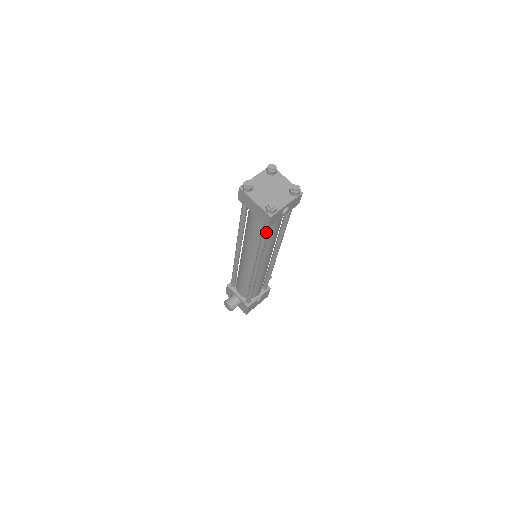
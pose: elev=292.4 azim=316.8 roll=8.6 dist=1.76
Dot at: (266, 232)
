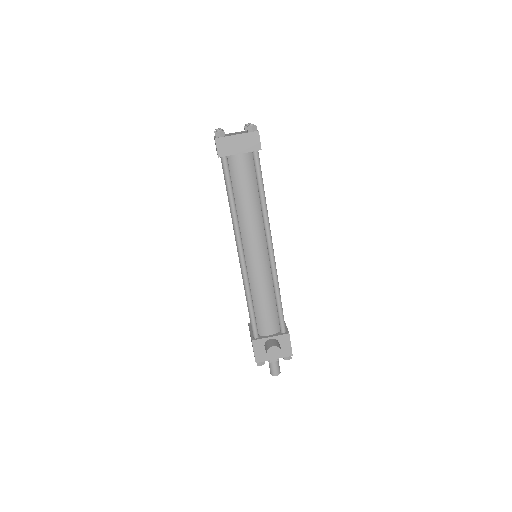
Dot at: (260, 168)
